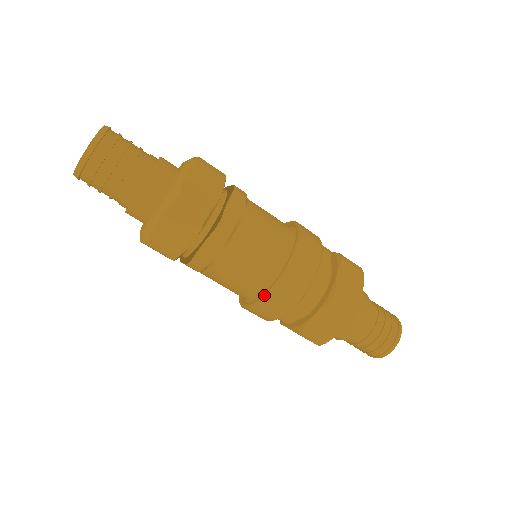
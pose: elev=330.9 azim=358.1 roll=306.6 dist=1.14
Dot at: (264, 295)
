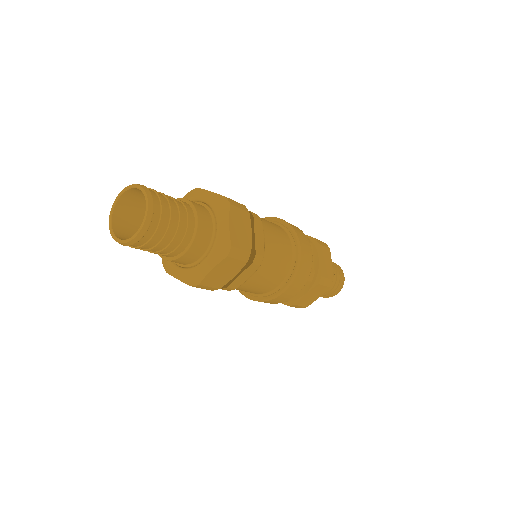
Dot at: (298, 257)
